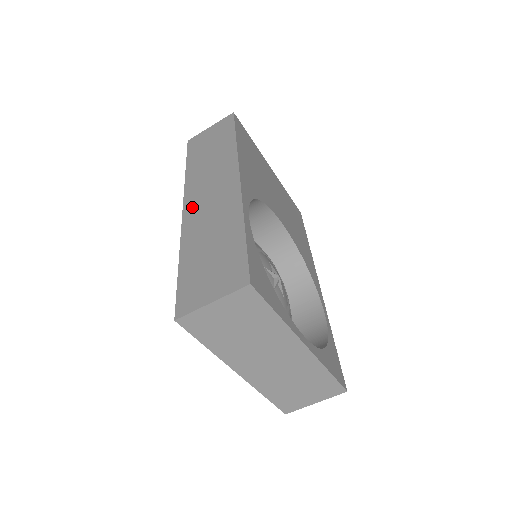
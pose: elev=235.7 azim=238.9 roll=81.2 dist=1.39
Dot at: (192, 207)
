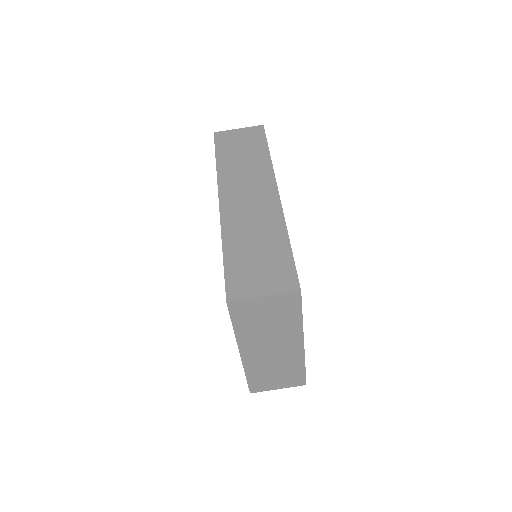
Dot at: (230, 202)
